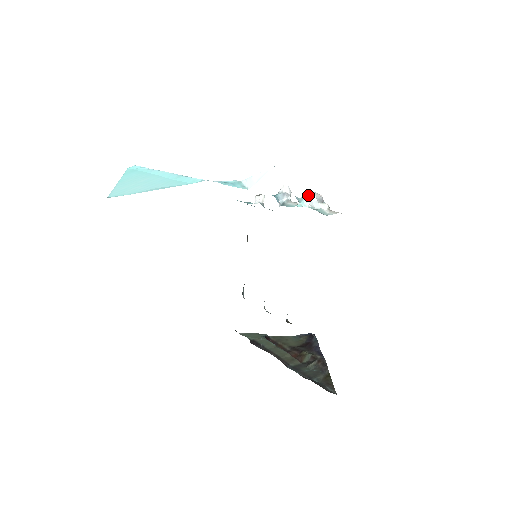
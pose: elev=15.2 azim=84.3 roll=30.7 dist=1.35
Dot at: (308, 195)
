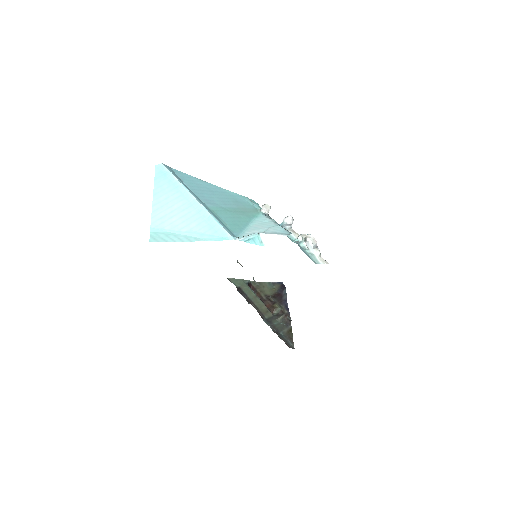
Dot at: (307, 240)
